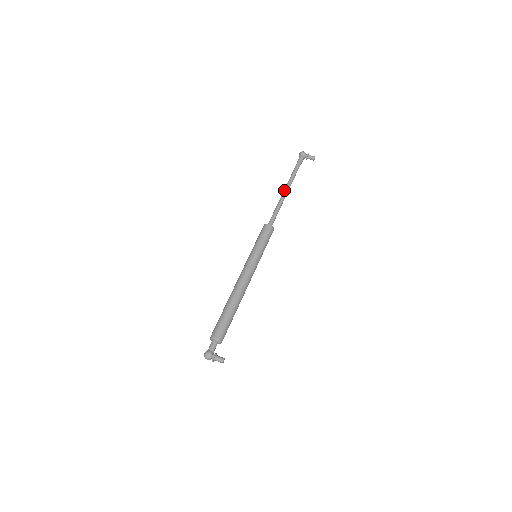
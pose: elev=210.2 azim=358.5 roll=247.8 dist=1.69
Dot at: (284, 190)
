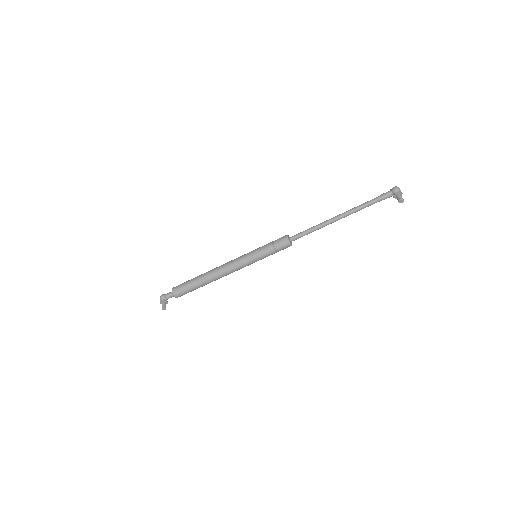
Dot at: occluded
